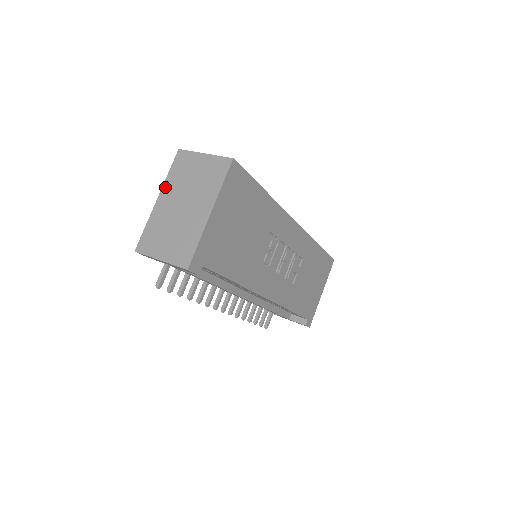
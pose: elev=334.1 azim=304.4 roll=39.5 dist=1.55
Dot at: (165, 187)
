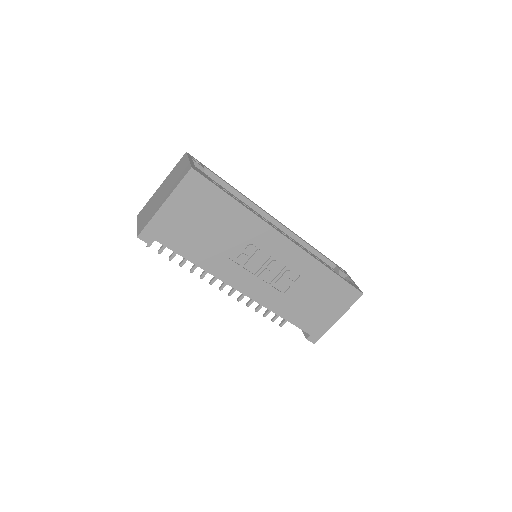
Dot at: (167, 177)
